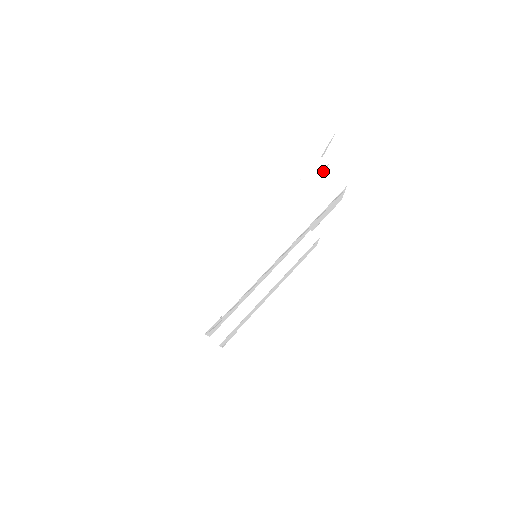
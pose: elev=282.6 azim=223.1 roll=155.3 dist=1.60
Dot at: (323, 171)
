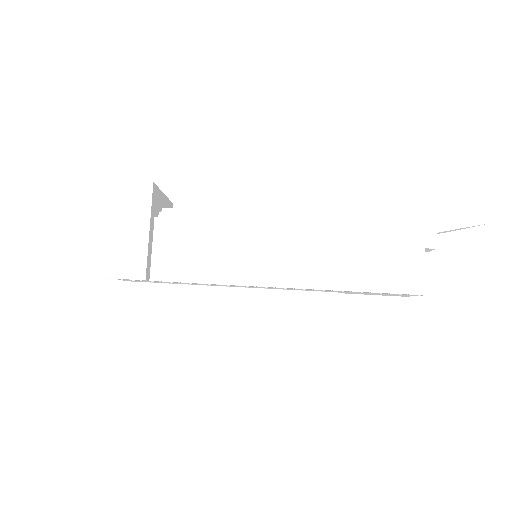
Dot at: (419, 251)
